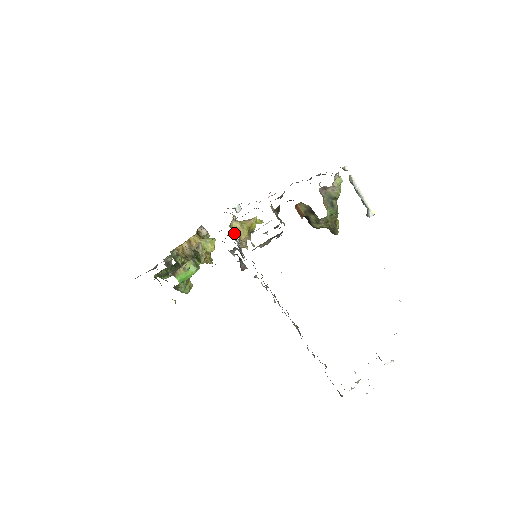
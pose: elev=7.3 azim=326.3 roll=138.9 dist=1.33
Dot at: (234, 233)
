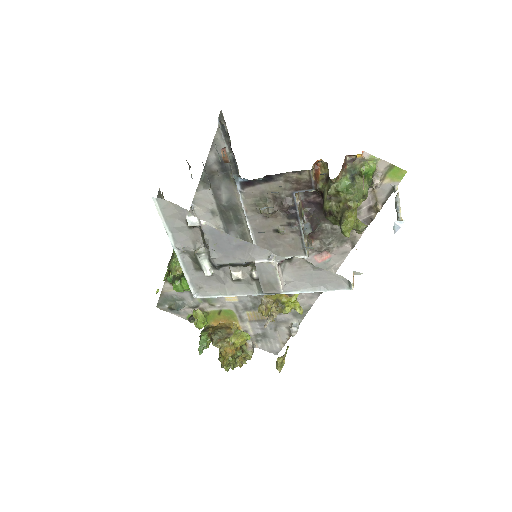
Dot at: (265, 295)
